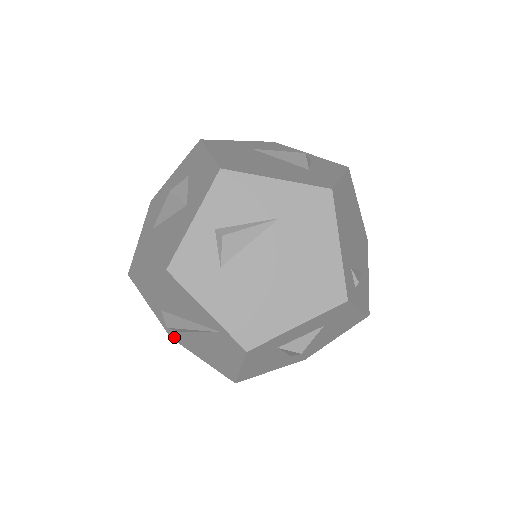
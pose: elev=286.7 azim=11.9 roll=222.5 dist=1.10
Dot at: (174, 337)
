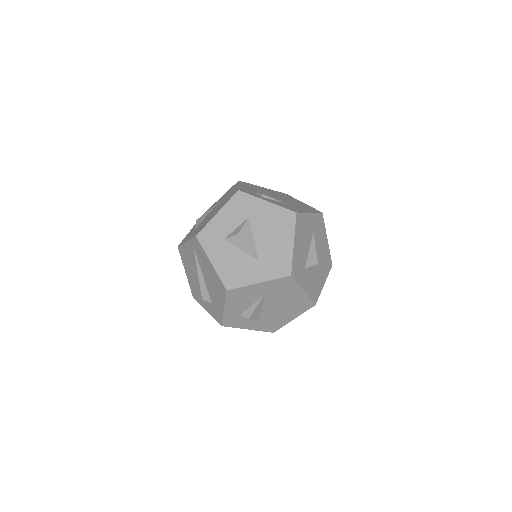
Dot at: (219, 319)
